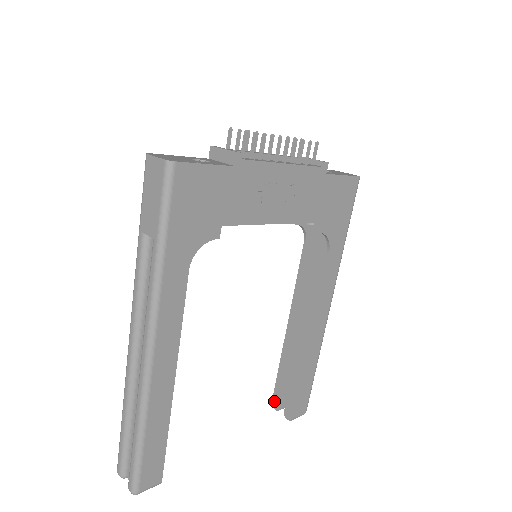
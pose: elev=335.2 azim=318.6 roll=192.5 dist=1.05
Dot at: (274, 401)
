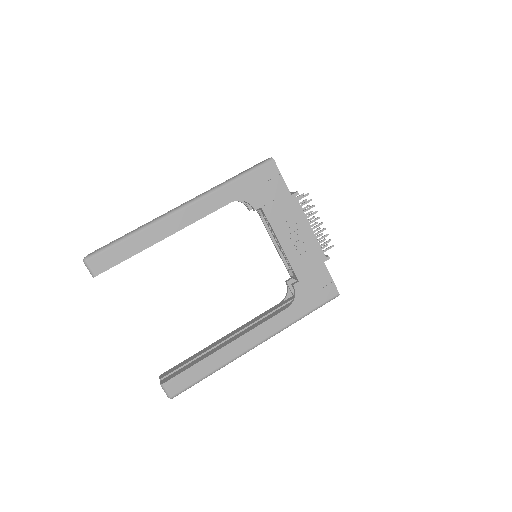
Dot at: (165, 373)
